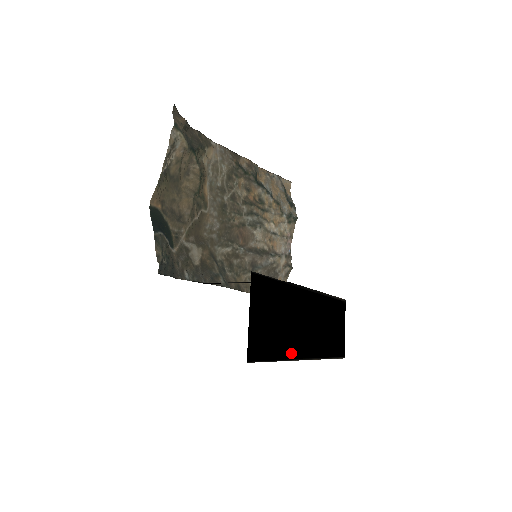
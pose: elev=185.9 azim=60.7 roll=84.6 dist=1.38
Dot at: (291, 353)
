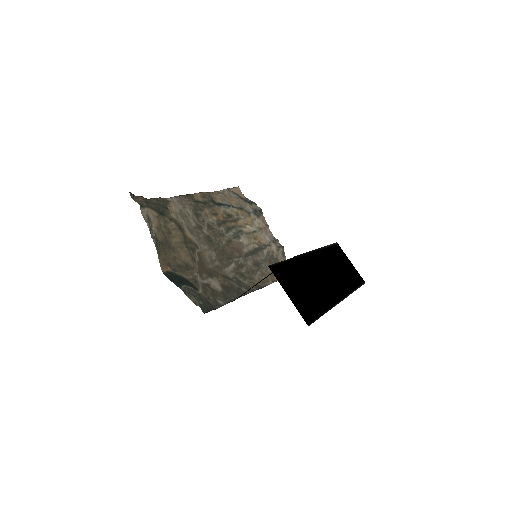
Dot at: (329, 303)
